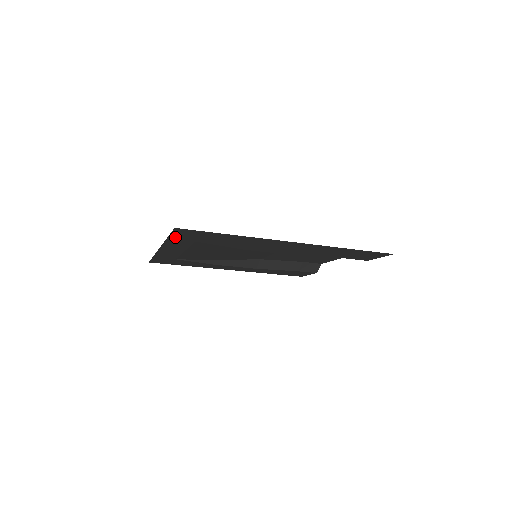
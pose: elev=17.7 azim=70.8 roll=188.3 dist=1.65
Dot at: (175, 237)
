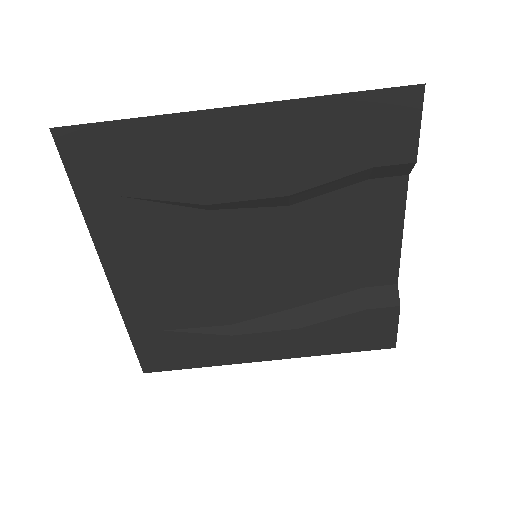
Dot at: (82, 187)
